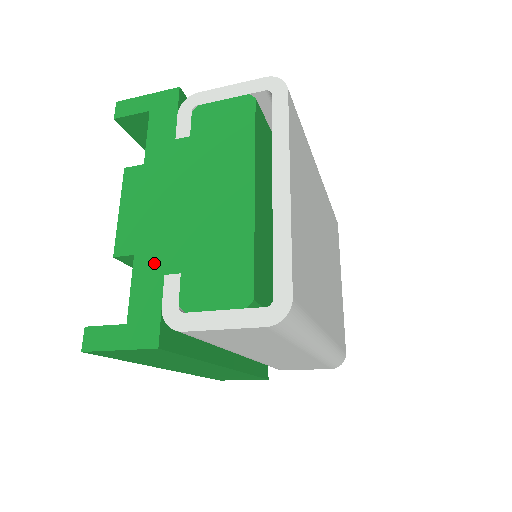
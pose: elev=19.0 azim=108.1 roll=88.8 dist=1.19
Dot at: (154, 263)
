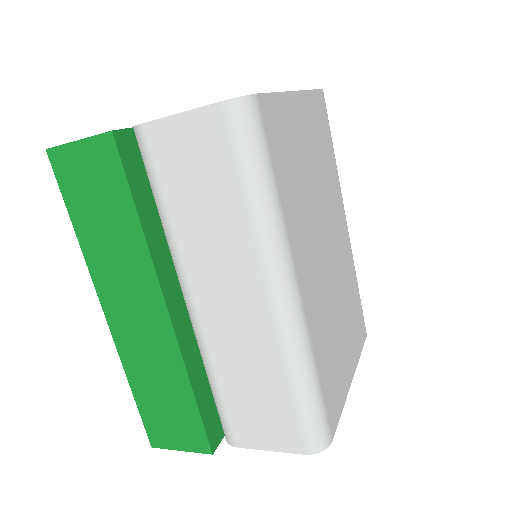
Dot at: occluded
